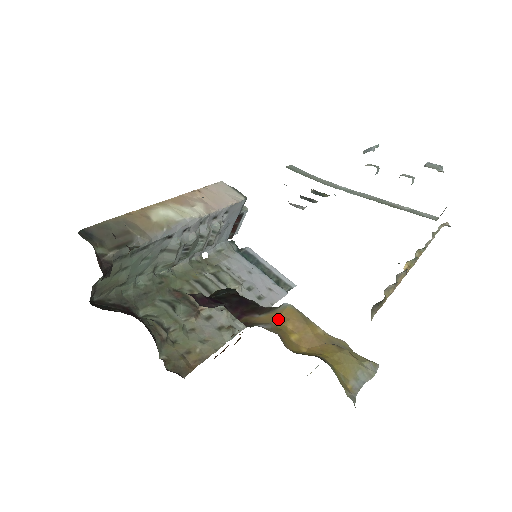
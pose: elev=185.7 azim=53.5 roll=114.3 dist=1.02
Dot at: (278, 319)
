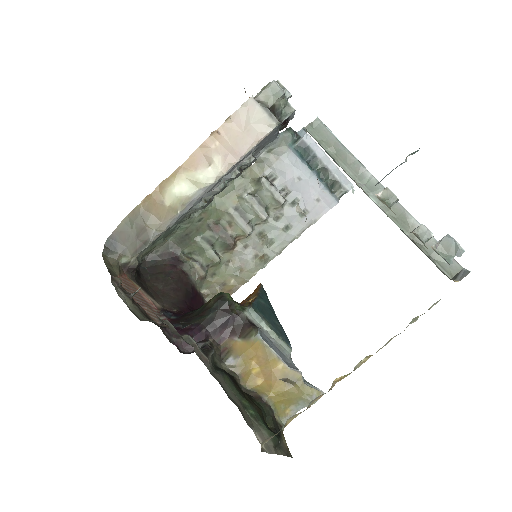
Dot at: (247, 352)
